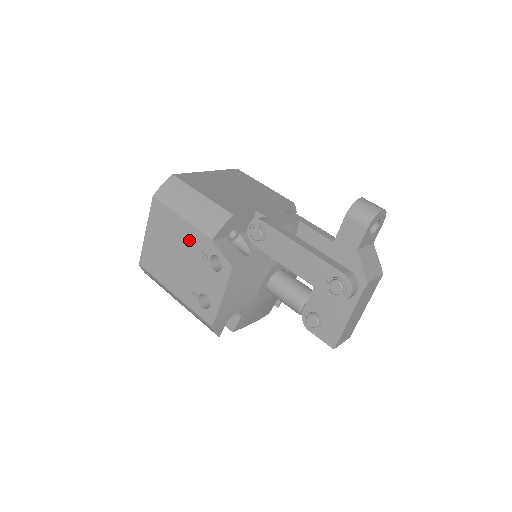
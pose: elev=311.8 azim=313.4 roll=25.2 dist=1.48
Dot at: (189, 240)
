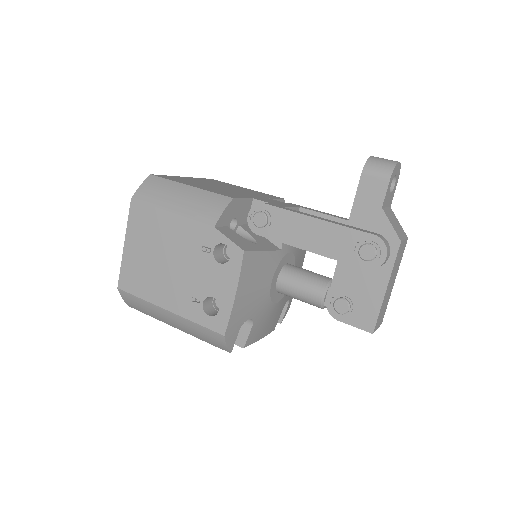
Dot at: (184, 236)
